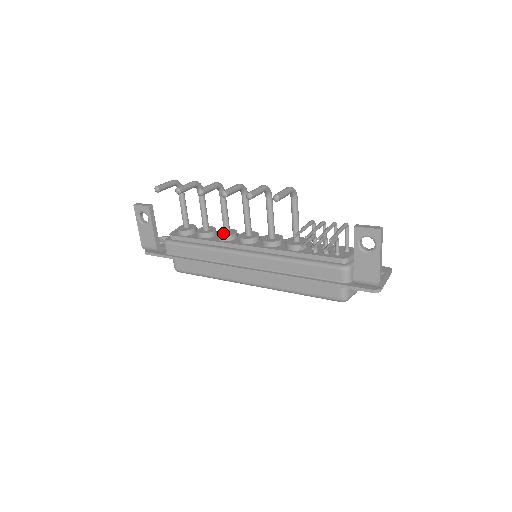
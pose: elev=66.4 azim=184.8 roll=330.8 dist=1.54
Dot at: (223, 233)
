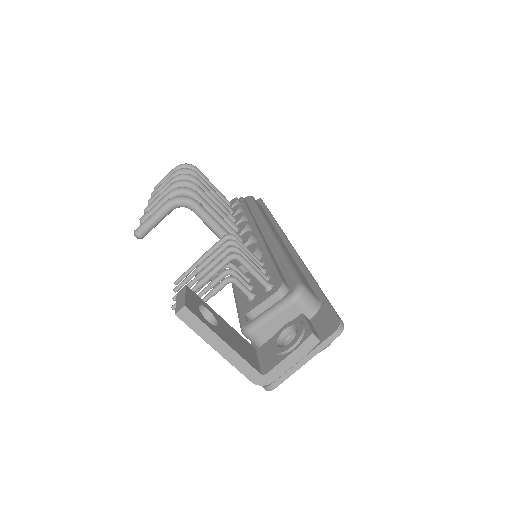
Dot at: occluded
